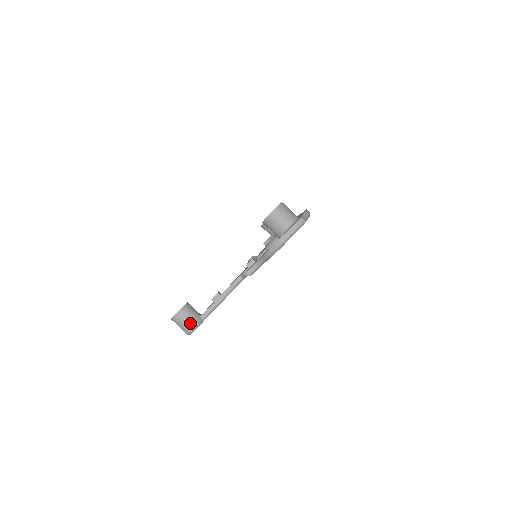
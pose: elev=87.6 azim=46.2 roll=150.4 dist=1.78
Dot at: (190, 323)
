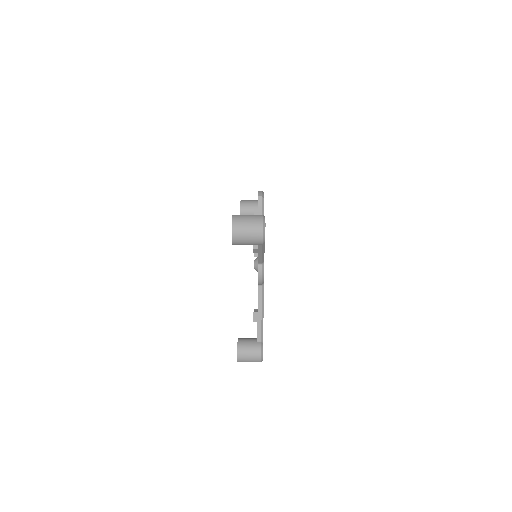
Dot at: occluded
